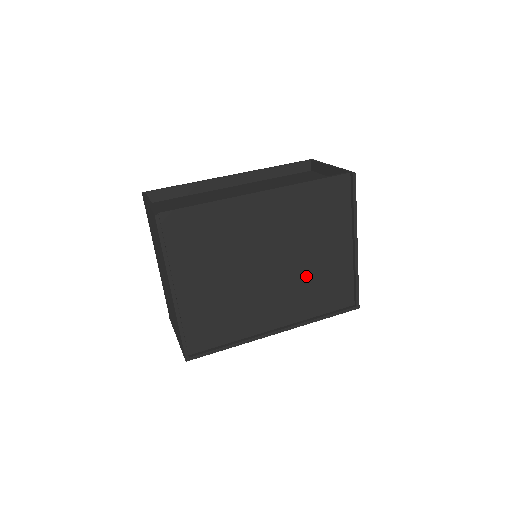
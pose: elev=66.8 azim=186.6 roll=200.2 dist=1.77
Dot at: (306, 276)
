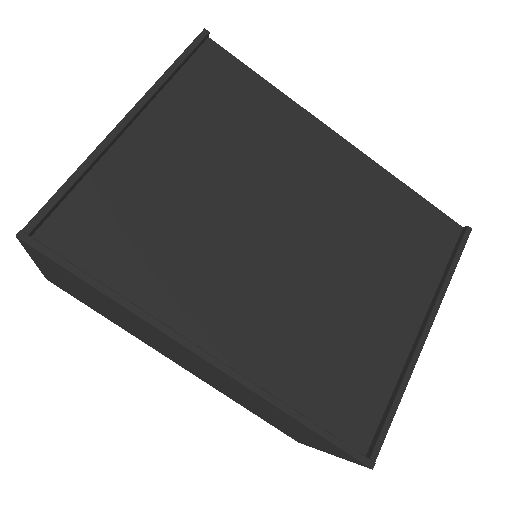
Dot at: (320, 309)
